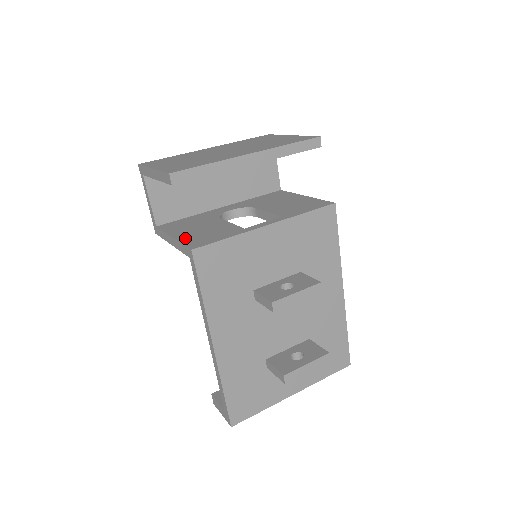
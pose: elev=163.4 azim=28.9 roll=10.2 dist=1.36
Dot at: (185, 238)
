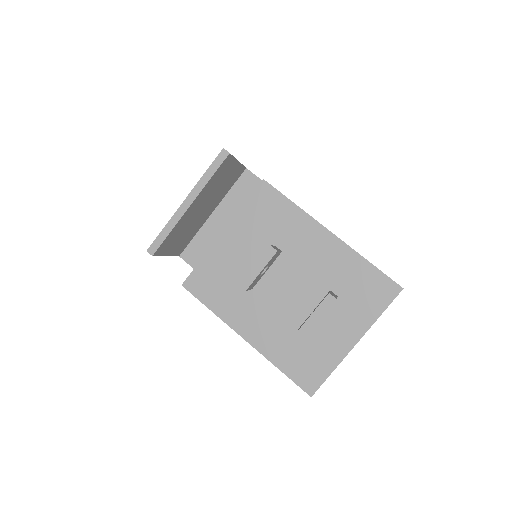
Dot at: occluded
